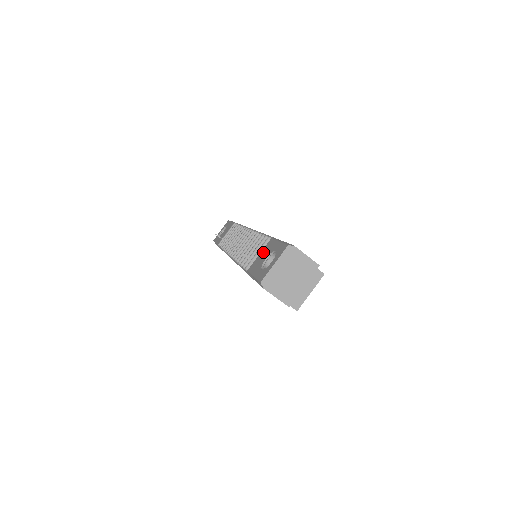
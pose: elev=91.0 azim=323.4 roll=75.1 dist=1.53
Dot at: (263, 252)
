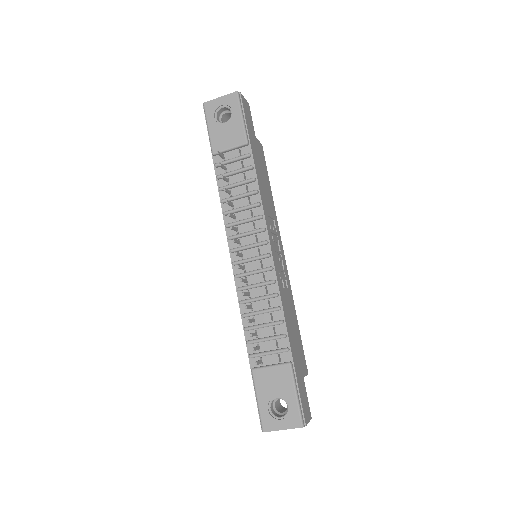
Dot at: (276, 375)
